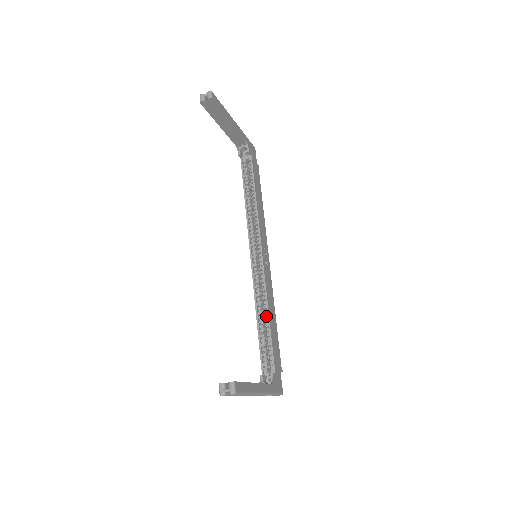
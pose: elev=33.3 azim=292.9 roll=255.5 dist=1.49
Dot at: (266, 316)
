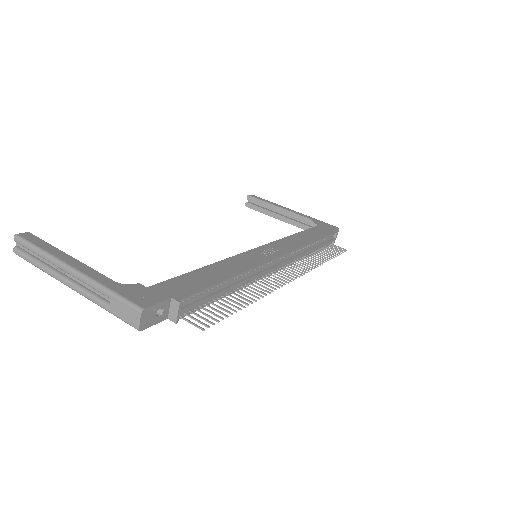
Dot at: occluded
